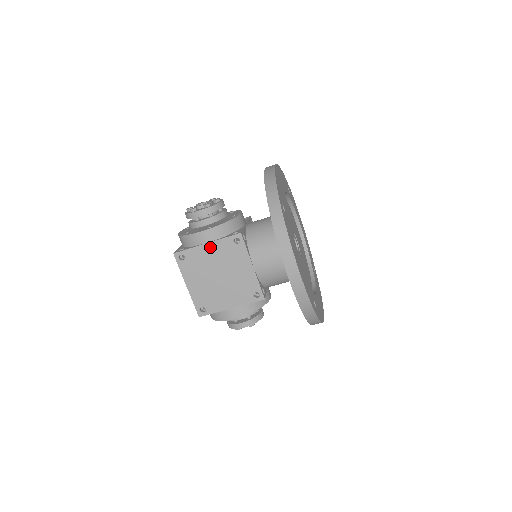
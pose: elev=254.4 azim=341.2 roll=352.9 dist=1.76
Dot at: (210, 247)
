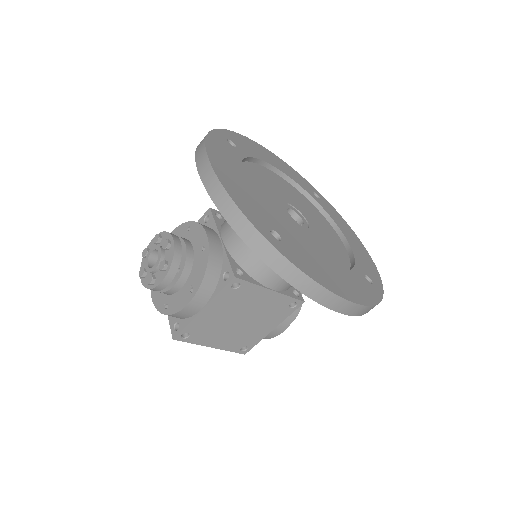
Dot at: (209, 309)
